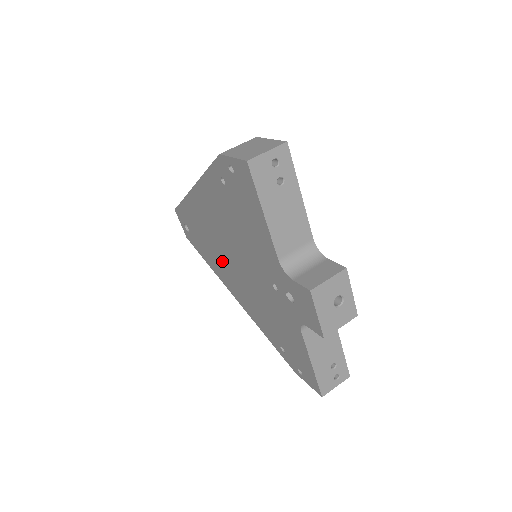
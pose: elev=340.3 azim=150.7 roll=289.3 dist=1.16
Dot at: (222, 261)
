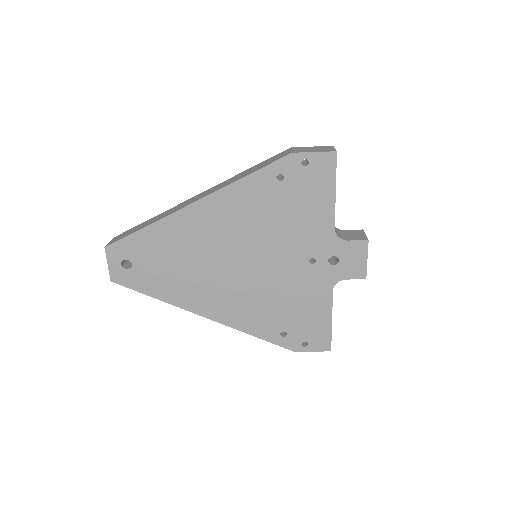
Dot at: (207, 276)
